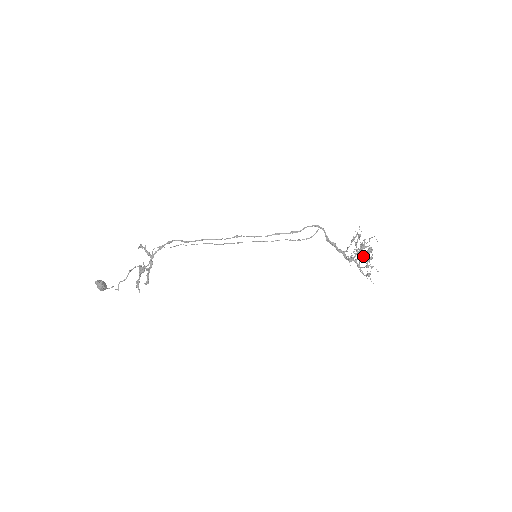
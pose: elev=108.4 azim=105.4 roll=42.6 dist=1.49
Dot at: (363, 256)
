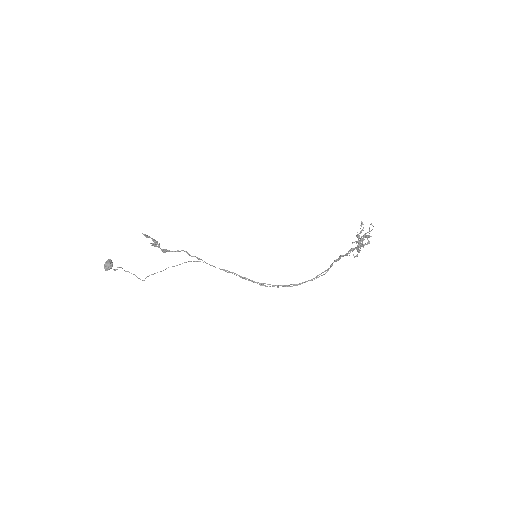
Dot at: occluded
